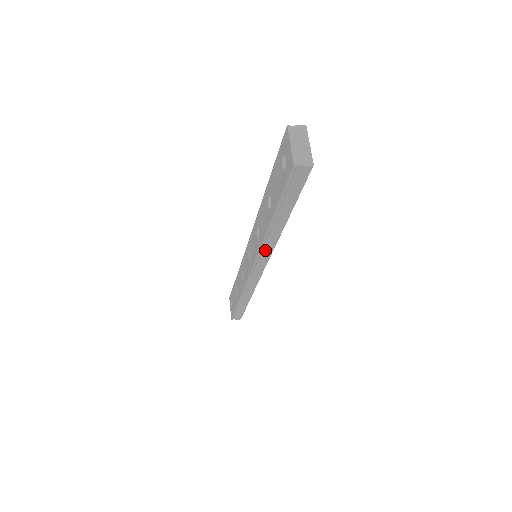
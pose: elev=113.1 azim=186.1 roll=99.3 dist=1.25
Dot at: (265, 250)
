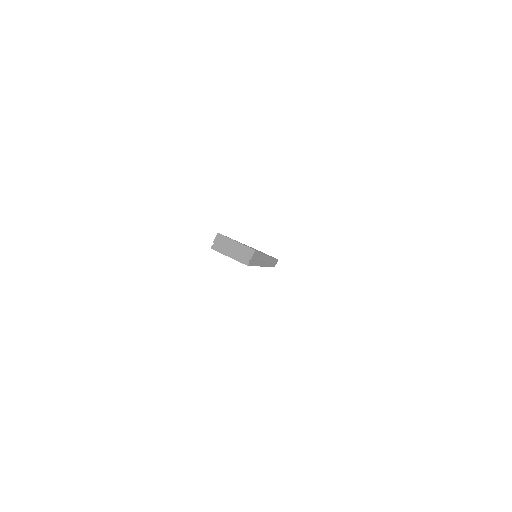
Dot at: occluded
